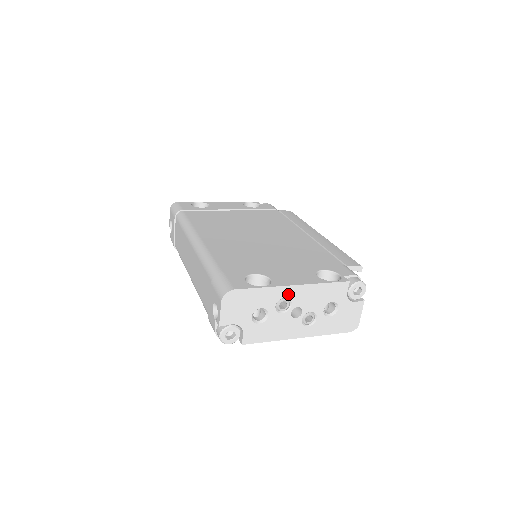
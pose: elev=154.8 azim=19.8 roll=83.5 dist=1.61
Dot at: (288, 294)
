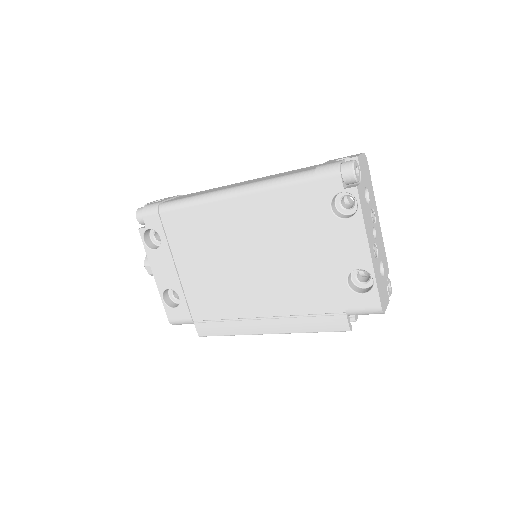
Dot at: (376, 216)
